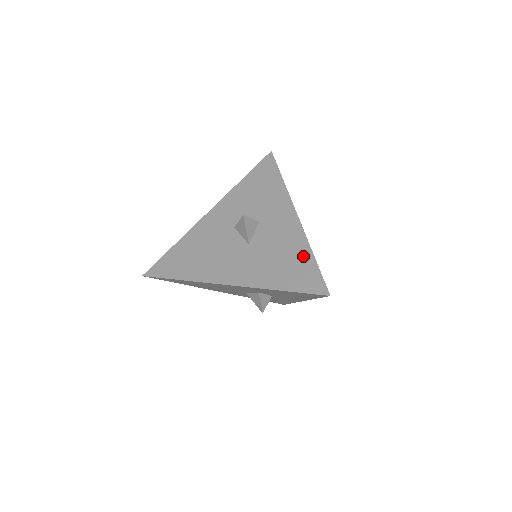
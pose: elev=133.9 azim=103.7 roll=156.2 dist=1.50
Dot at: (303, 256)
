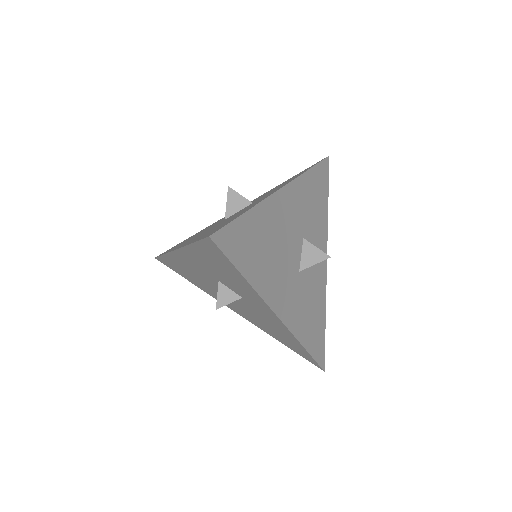
Dot at: (240, 214)
